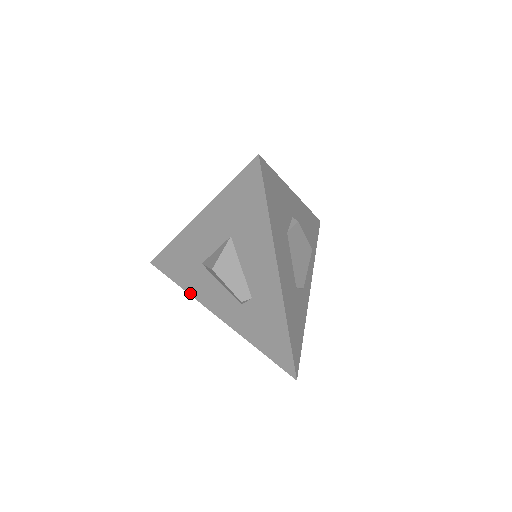
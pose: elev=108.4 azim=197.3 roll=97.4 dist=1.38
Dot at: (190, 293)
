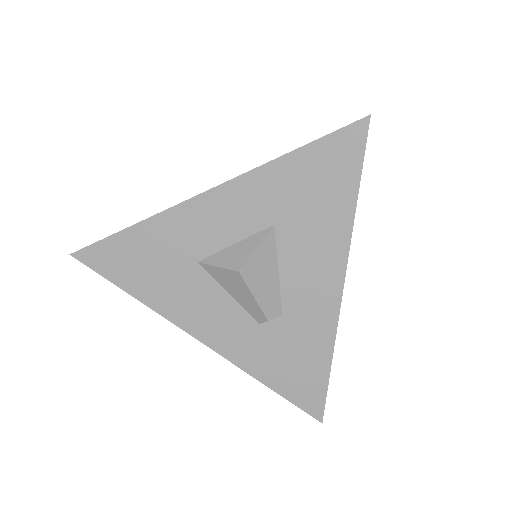
Dot at: (153, 307)
